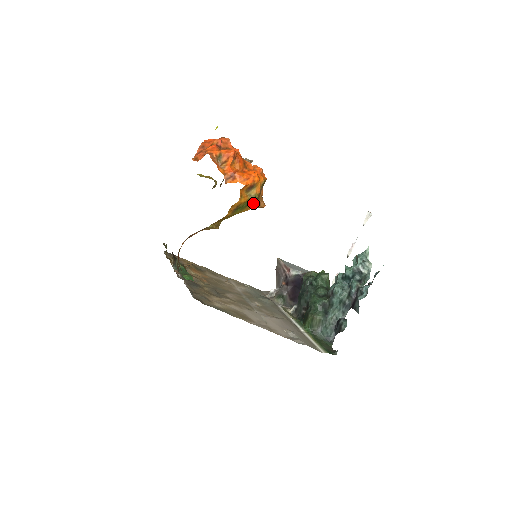
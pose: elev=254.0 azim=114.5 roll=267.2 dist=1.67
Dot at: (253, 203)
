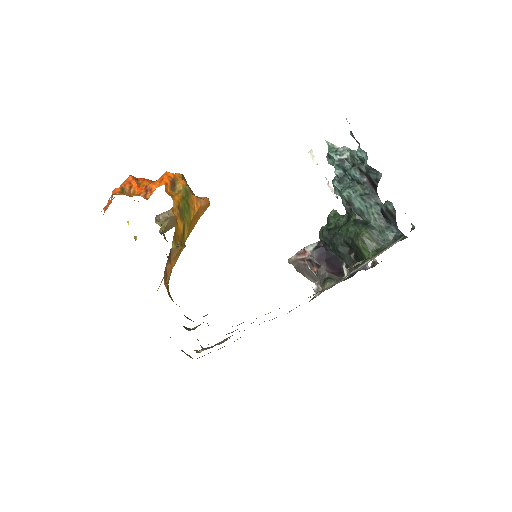
Dot at: (192, 200)
